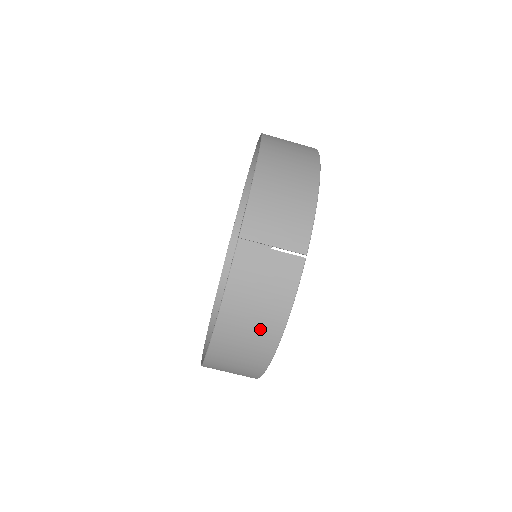
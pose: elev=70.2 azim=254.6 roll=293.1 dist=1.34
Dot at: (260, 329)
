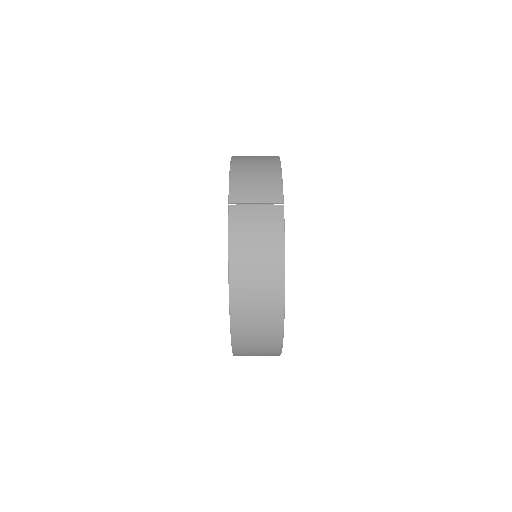
Dot at: (265, 271)
